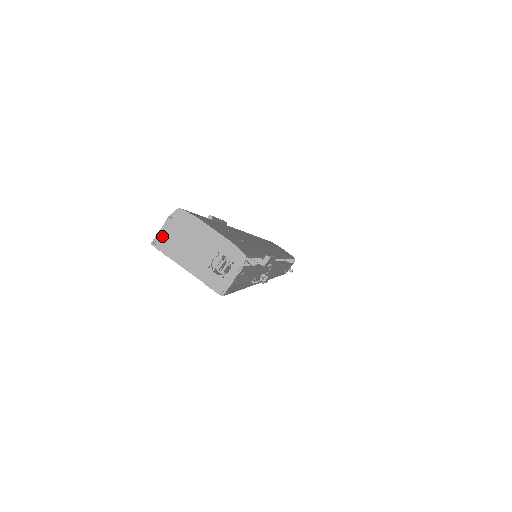
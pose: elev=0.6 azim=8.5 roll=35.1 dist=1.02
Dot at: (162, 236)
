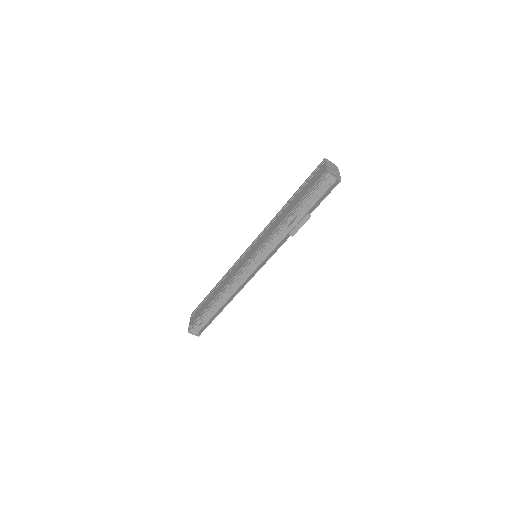
Dot at: (329, 161)
